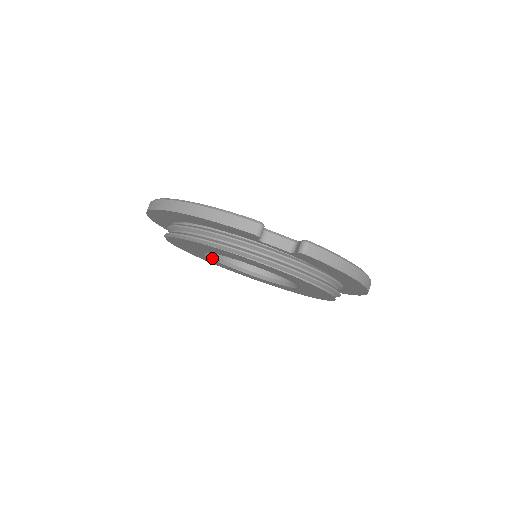
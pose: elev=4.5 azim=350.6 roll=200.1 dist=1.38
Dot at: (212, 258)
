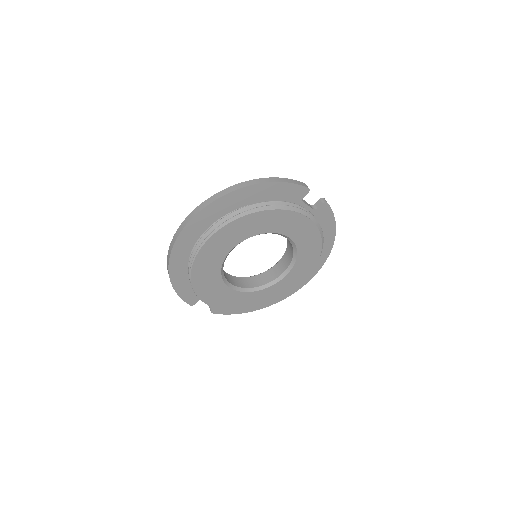
Dot at: (221, 270)
